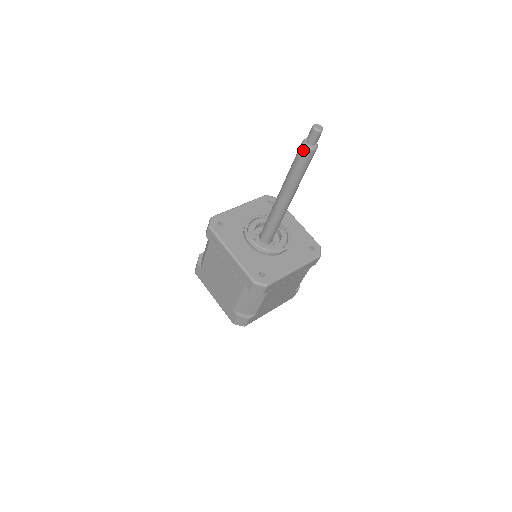
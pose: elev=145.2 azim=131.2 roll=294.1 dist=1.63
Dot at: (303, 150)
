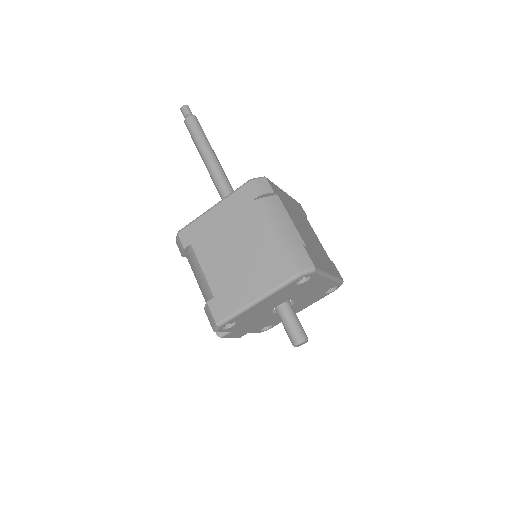
Dot at: (188, 120)
